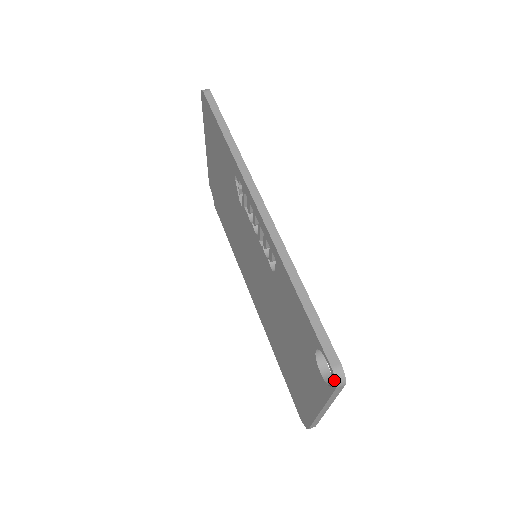
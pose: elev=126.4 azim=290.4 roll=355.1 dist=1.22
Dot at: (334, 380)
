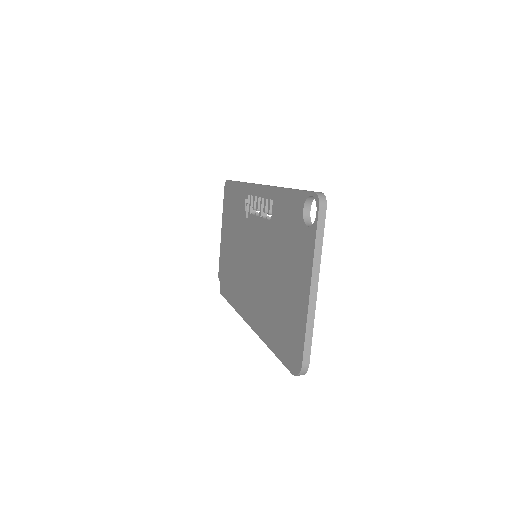
Dot at: (317, 200)
